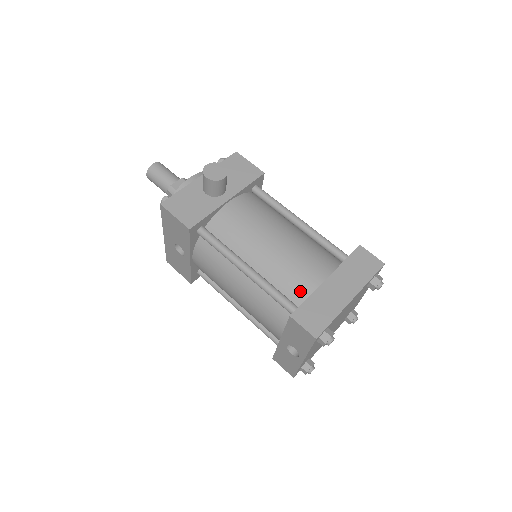
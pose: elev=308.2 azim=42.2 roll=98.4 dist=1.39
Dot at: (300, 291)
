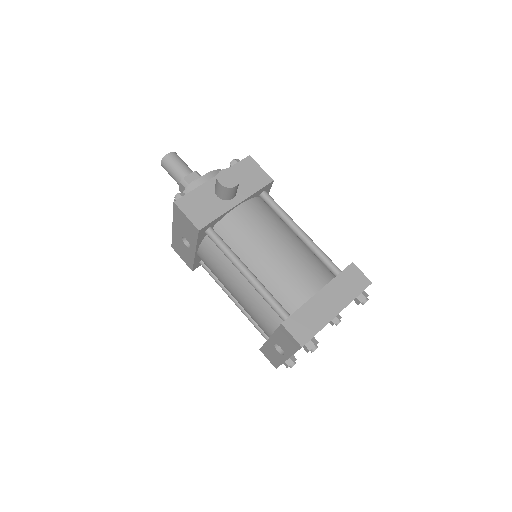
Dot at: (293, 300)
